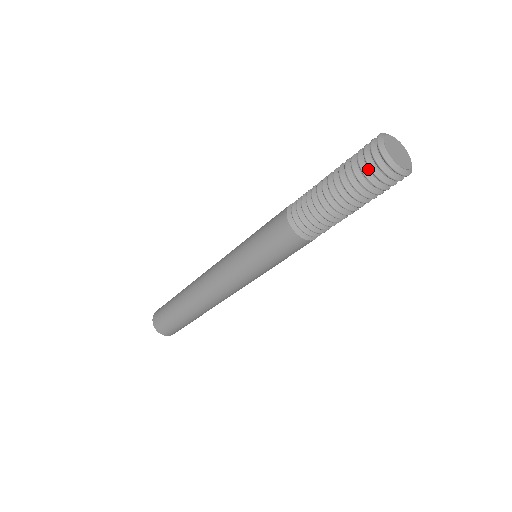
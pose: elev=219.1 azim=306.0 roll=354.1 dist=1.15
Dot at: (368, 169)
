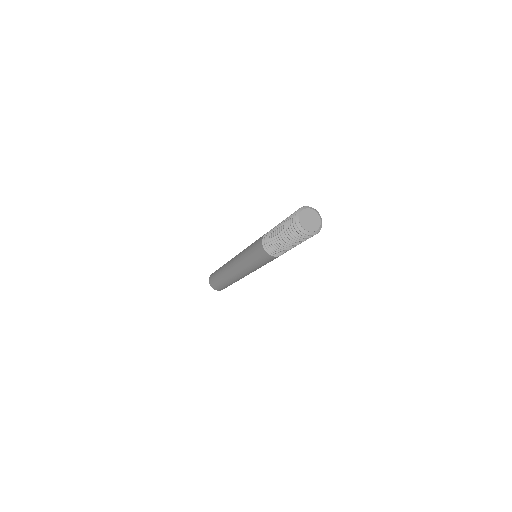
Dot at: (296, 234)
